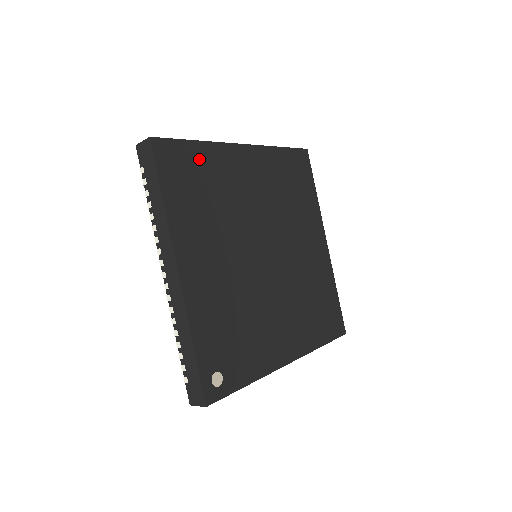
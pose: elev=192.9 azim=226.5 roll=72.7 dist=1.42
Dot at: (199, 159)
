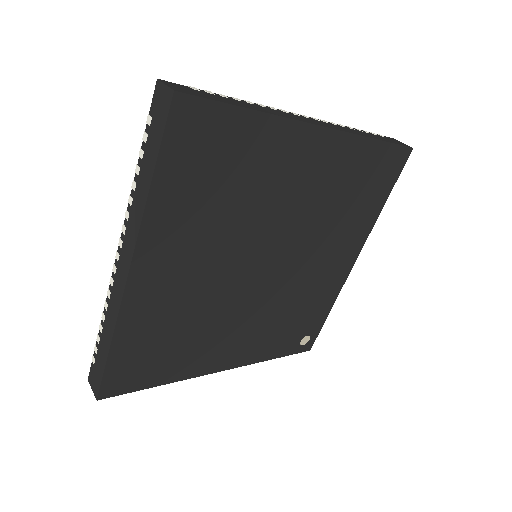
Dot at: (133, 346)
